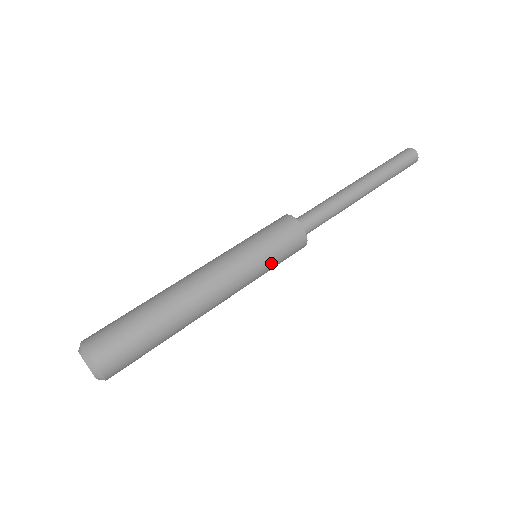
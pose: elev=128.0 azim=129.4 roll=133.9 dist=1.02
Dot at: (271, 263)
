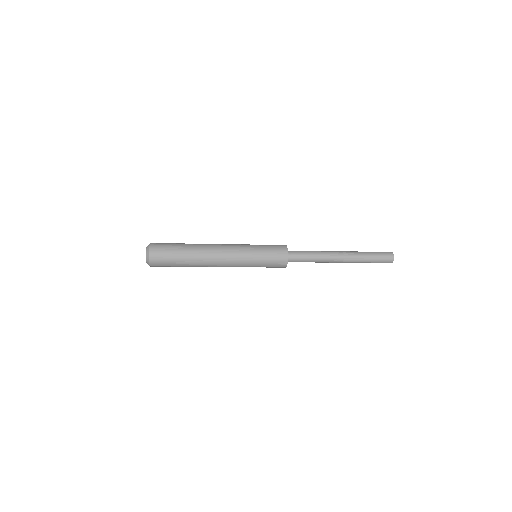
Dot at: (259, 261)
